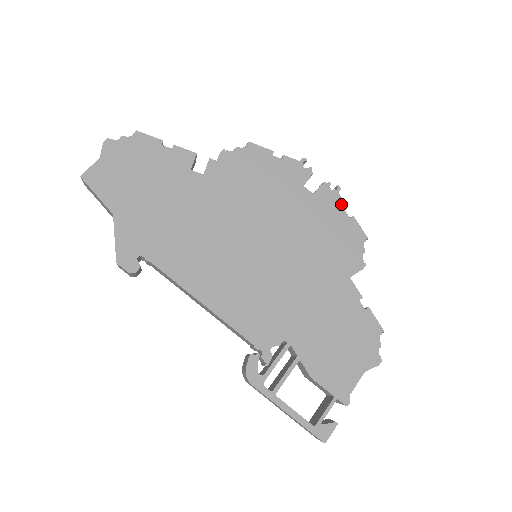
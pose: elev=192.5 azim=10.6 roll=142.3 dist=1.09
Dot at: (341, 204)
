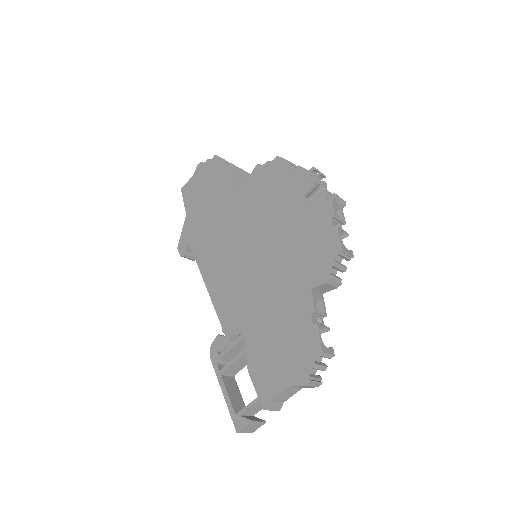
Dot at: (330, 213)
